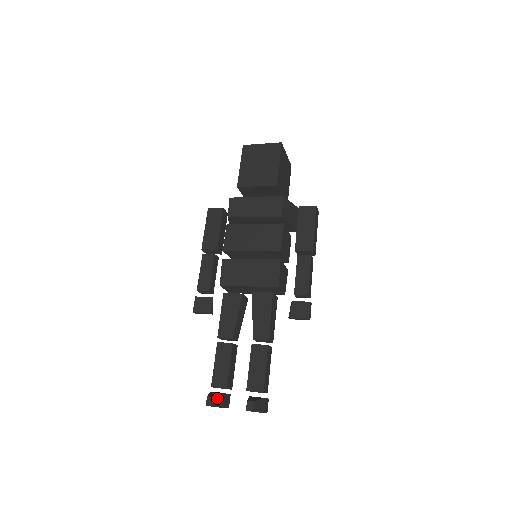
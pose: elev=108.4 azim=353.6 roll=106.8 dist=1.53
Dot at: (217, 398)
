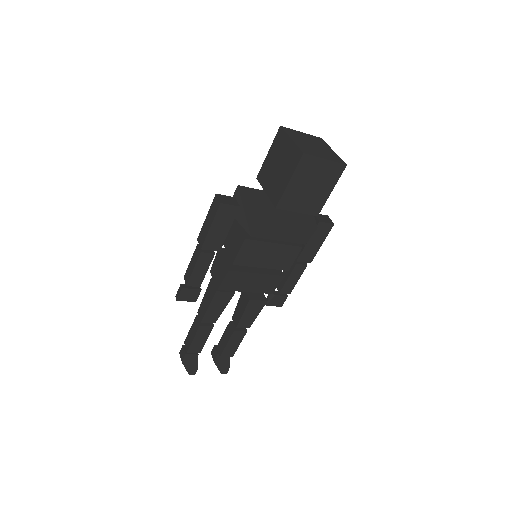
Dot at: (197, 366)
